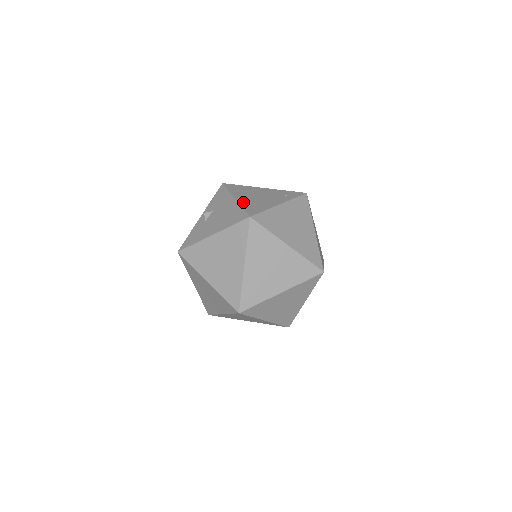
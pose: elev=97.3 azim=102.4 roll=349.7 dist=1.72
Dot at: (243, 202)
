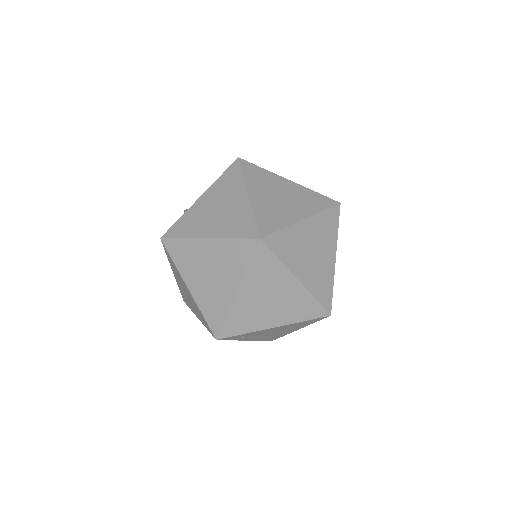
Dot at: occluded
